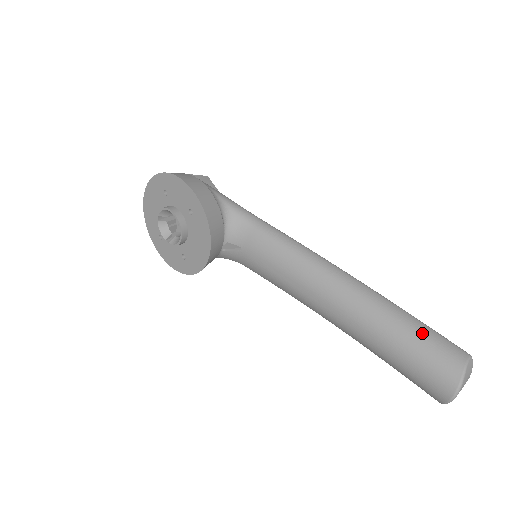
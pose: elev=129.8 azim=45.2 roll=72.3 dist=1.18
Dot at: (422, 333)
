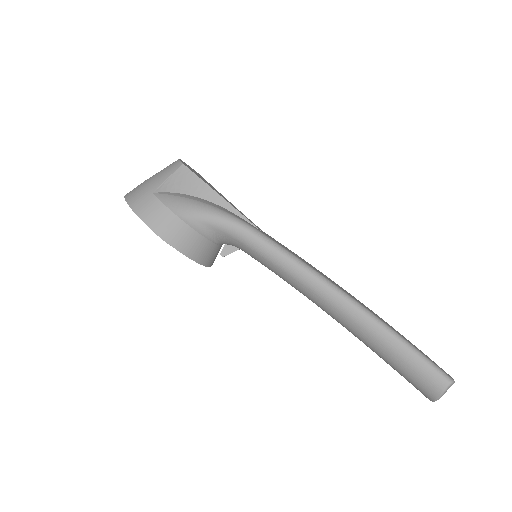
Dot at: (408, 362)
